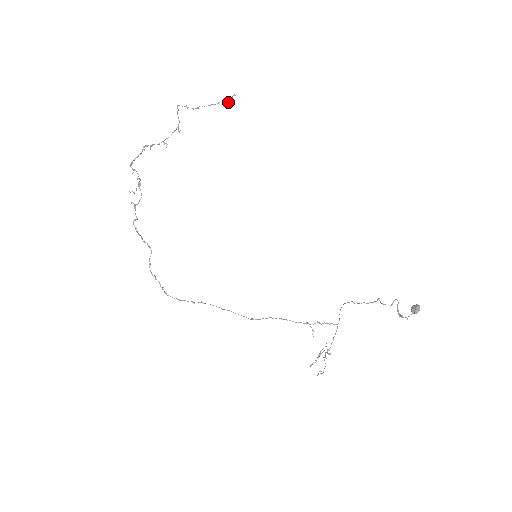
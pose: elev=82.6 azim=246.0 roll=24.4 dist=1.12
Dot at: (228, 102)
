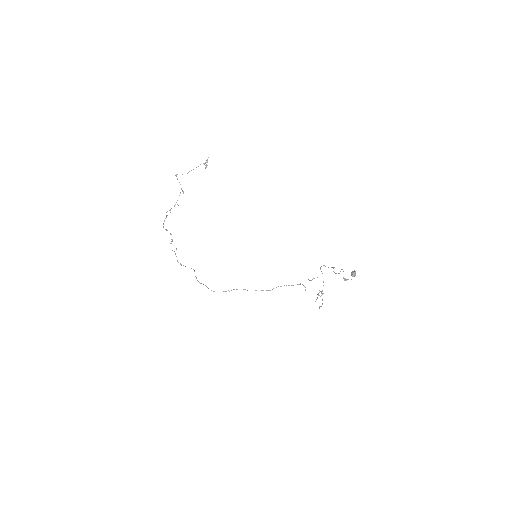
Dot at: occluded
